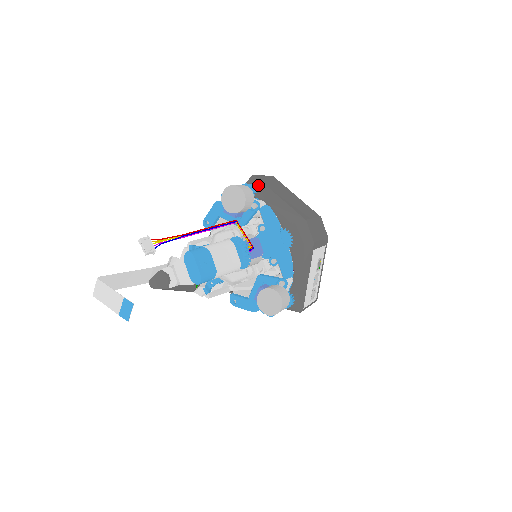
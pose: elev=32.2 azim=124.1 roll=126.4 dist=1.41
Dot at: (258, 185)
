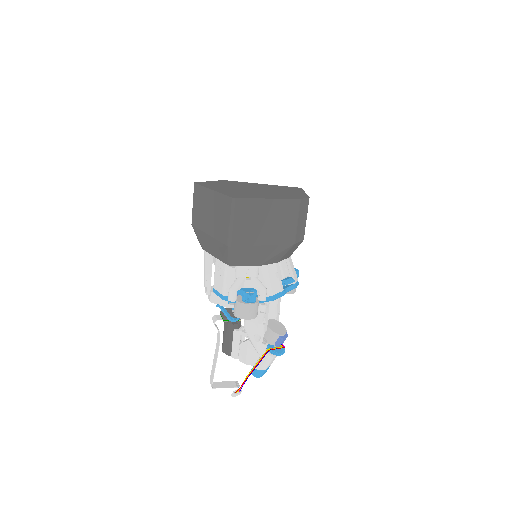
Dot at: (242, 256)
